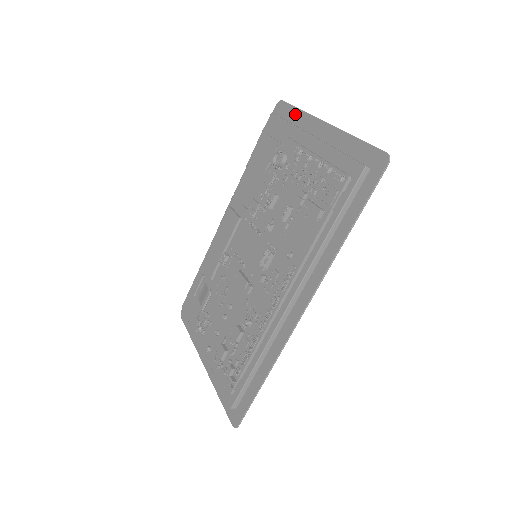
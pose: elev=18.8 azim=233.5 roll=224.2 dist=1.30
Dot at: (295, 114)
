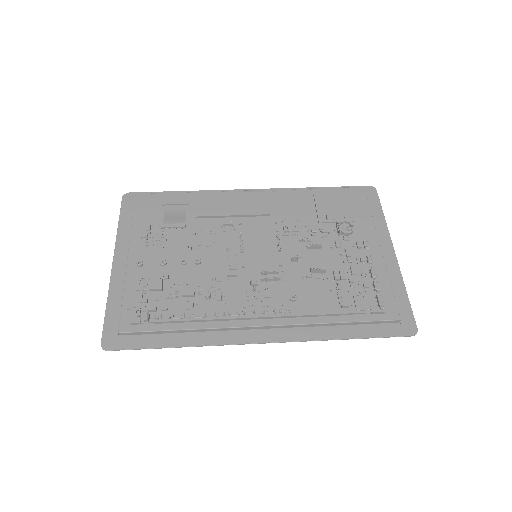
Dot at: (378, 214)
